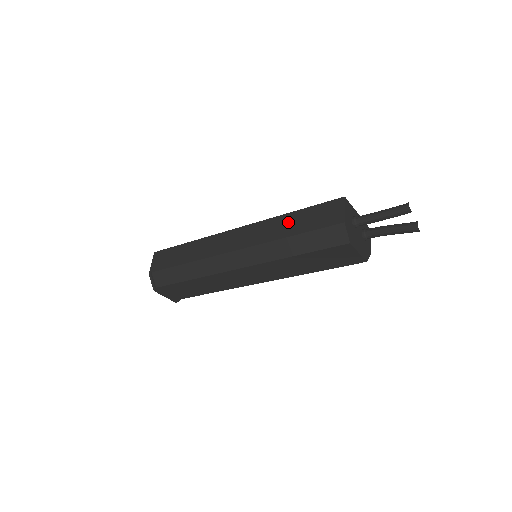
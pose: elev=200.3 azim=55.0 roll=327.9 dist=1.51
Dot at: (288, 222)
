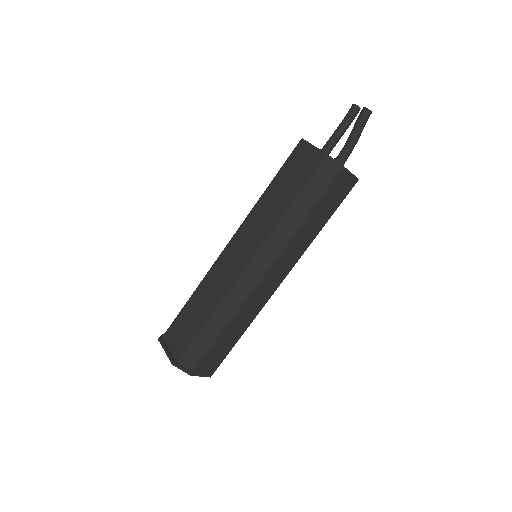
Dot at: occluded
